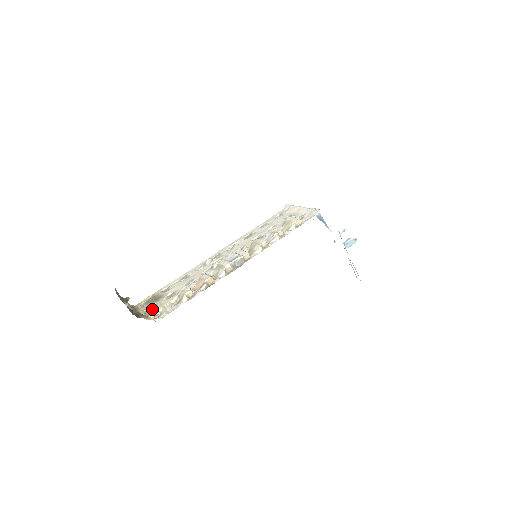
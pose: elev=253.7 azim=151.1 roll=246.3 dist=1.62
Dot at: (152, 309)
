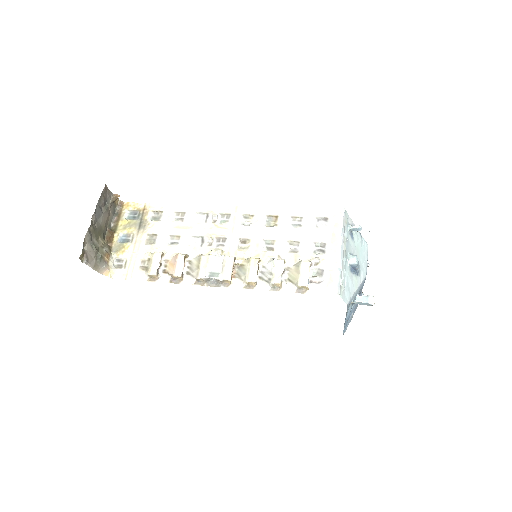
Dot at: (127, 240)
